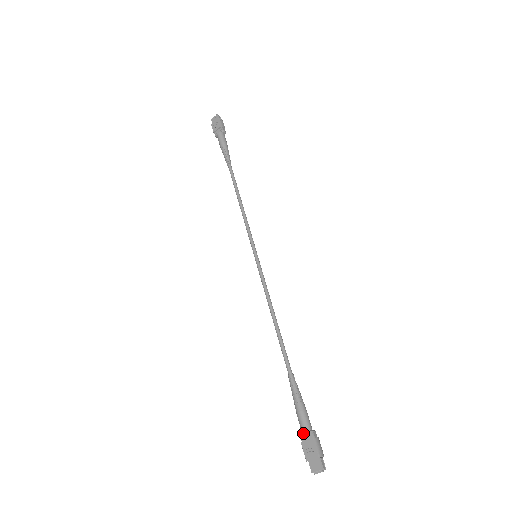
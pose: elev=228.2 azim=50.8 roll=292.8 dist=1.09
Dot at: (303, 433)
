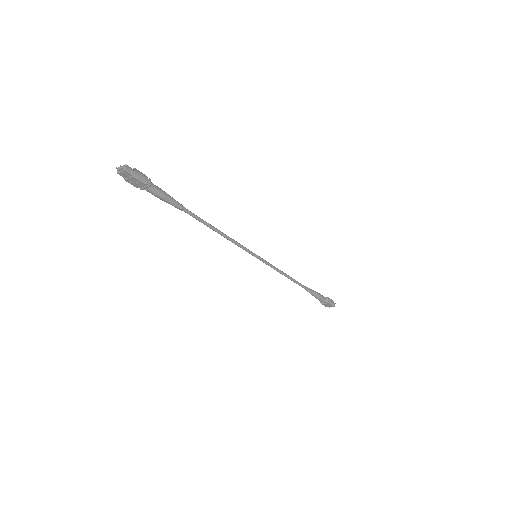
Dot at: (322, 302)
